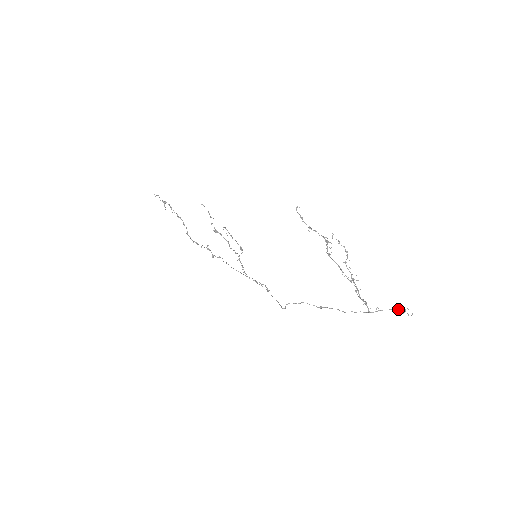
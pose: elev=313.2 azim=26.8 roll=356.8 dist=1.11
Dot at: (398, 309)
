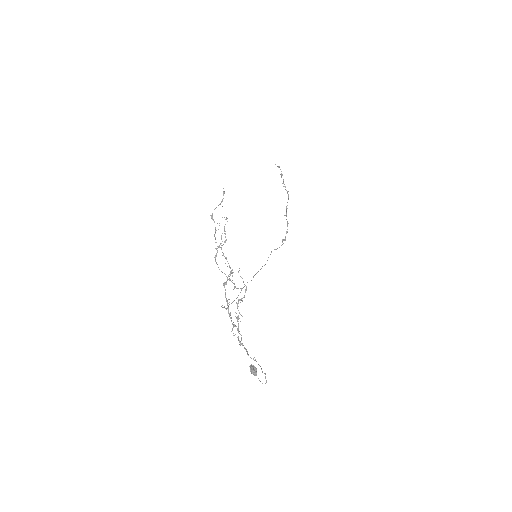
Dot at: (250, 368)
